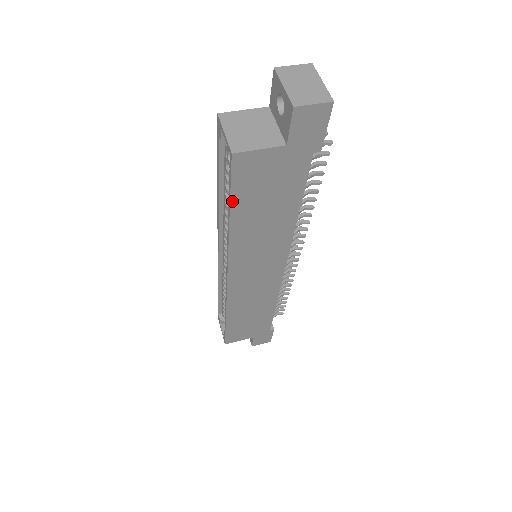
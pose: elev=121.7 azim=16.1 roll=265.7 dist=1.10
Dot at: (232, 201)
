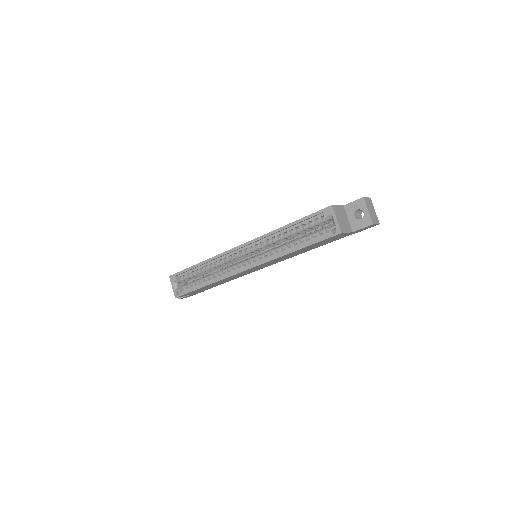
Dot at: (311, 245)
